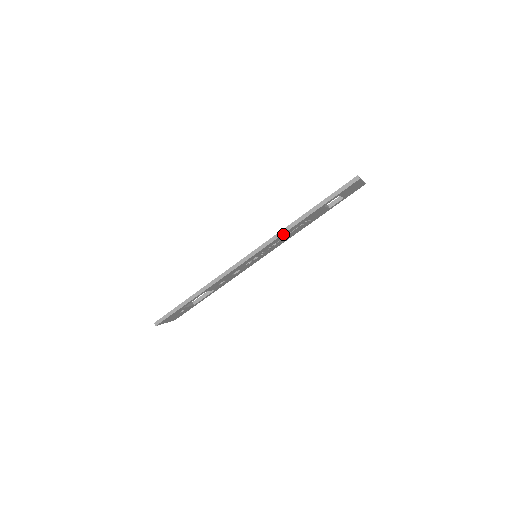
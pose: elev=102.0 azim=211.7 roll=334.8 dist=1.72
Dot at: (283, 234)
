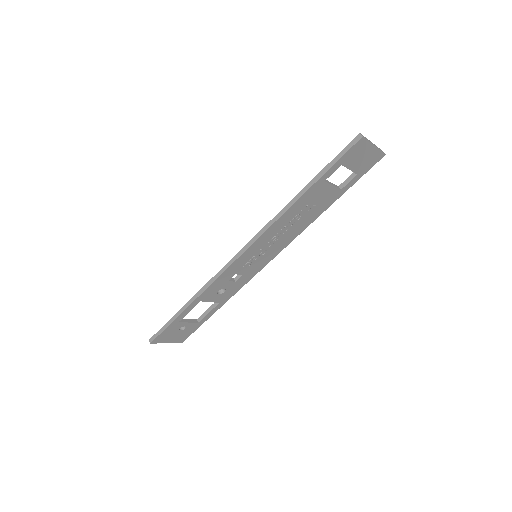
Dot at: (277, 221)
